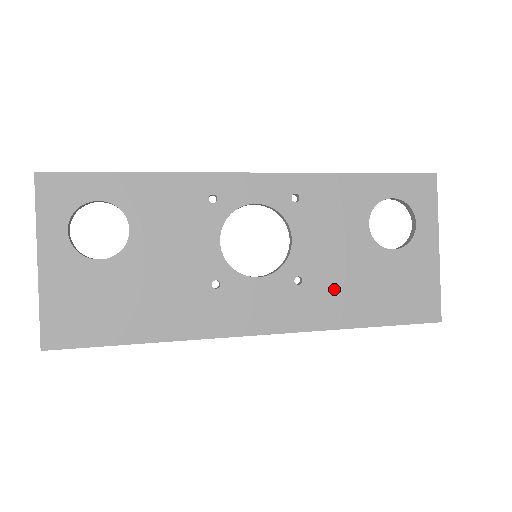
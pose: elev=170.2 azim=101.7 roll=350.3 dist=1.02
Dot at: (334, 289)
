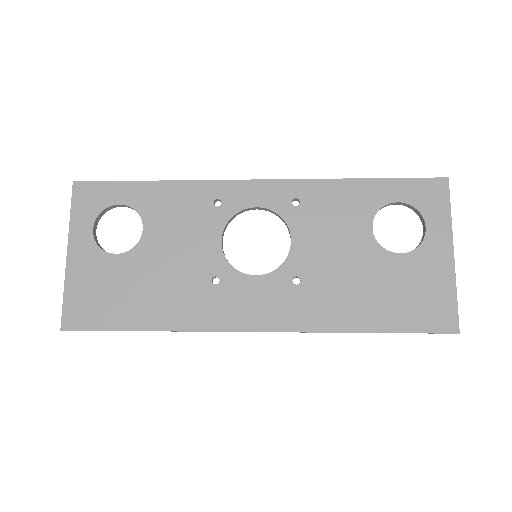
Dot at: (334, 291)
